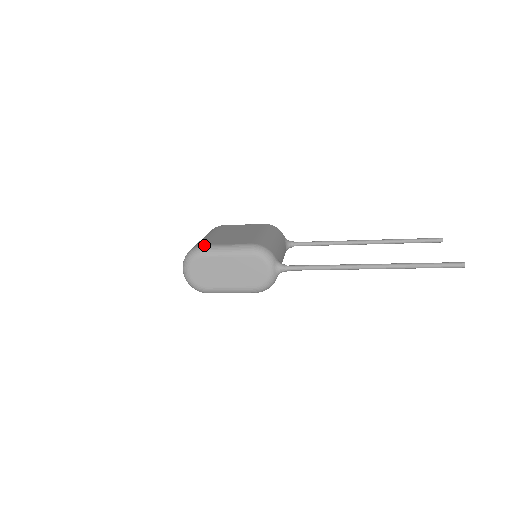
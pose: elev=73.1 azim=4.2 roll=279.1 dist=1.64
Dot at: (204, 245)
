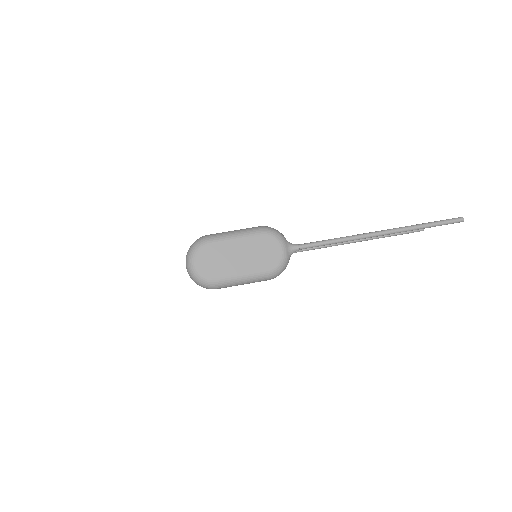
Dot at: occluded
